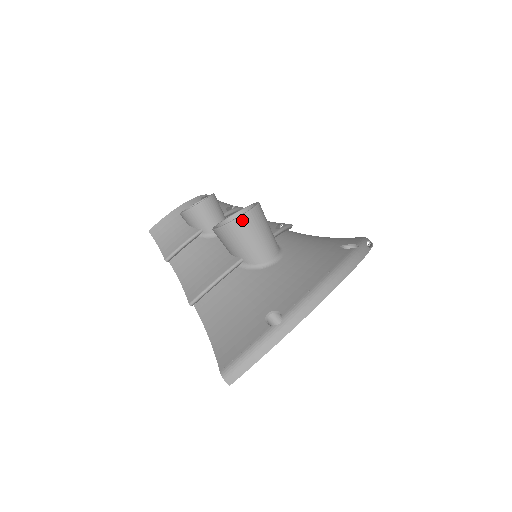
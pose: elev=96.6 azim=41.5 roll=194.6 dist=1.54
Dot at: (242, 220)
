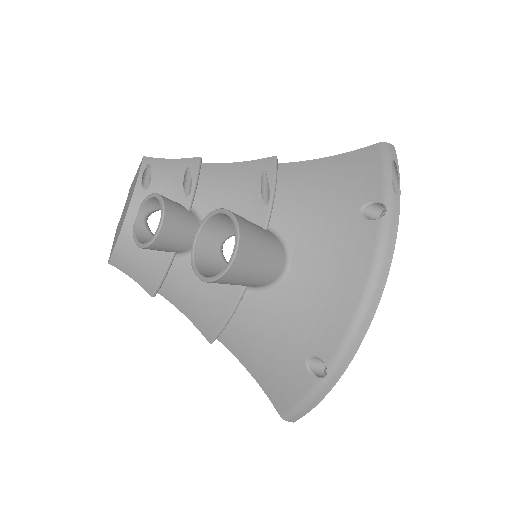
Dot at: (230, 272)
